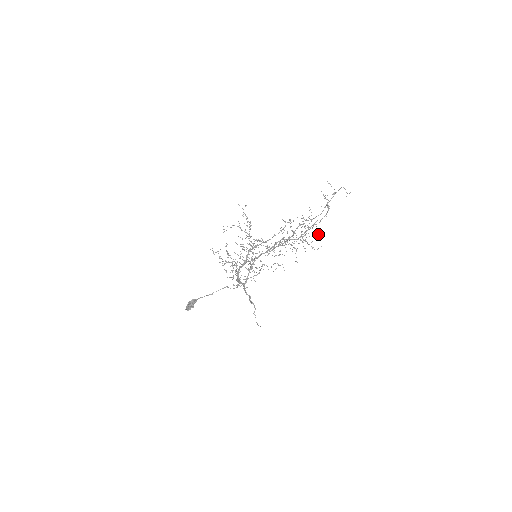
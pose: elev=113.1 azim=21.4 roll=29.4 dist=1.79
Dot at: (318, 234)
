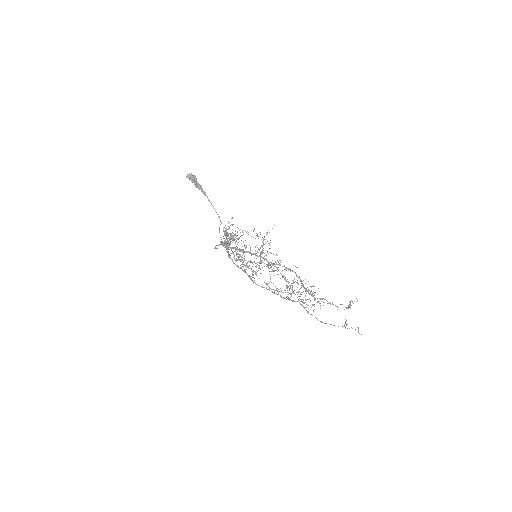
Dot at: (324, 302)
